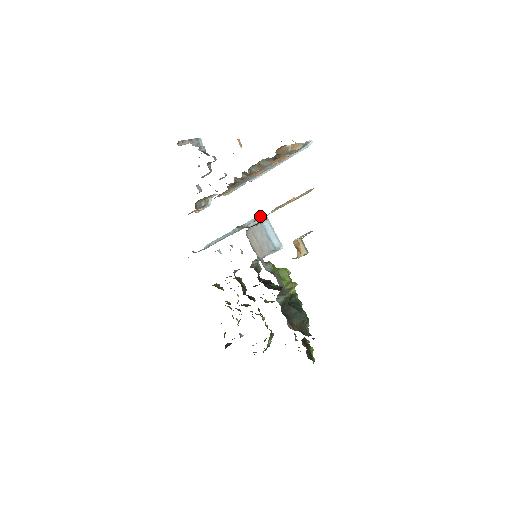
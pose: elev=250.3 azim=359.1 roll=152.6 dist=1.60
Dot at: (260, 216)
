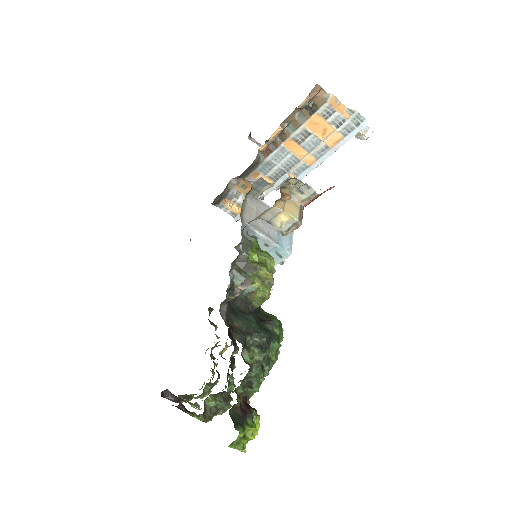
Dot at: occluded
